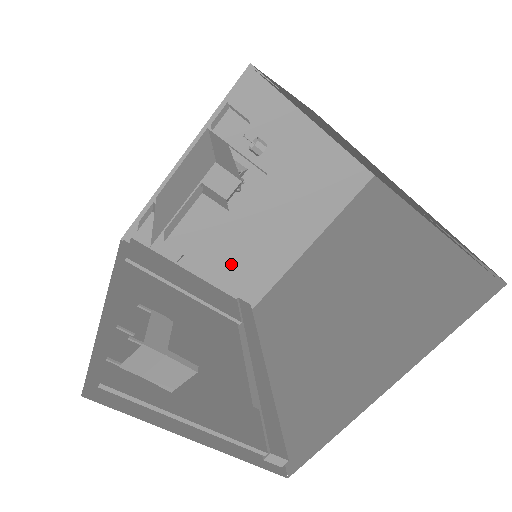
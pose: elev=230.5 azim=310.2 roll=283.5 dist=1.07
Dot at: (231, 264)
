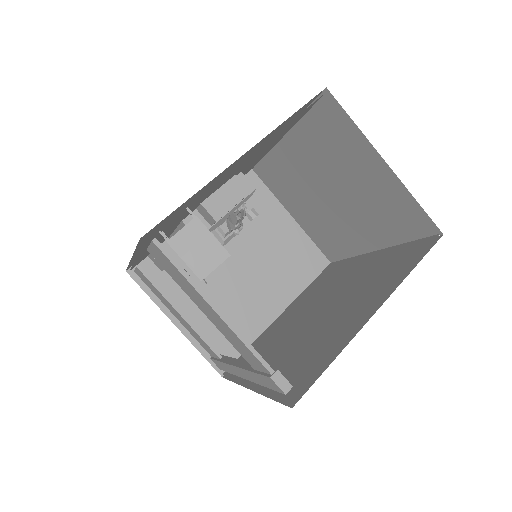
Dot at: occluded
